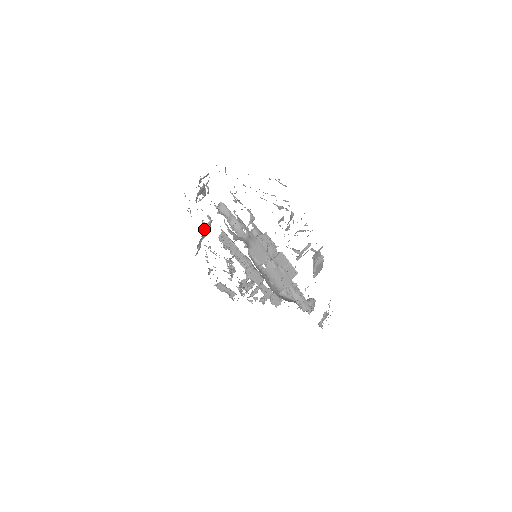
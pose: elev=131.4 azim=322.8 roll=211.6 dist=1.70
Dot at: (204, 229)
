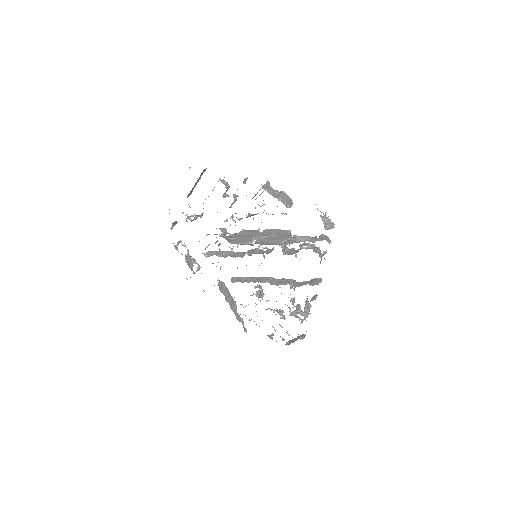
Dot at: (220, 291)
